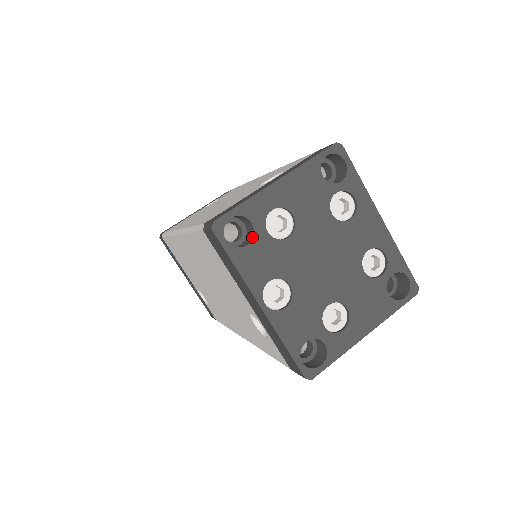
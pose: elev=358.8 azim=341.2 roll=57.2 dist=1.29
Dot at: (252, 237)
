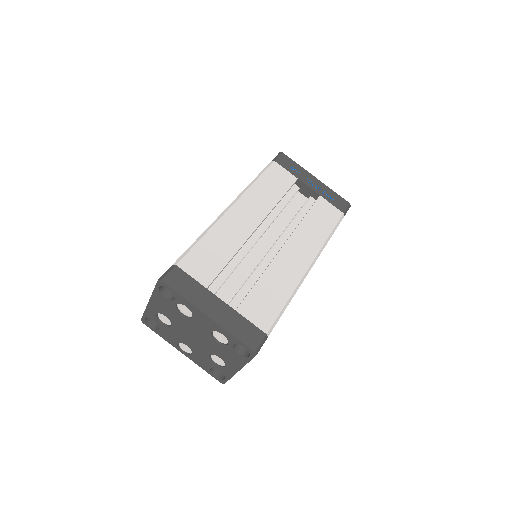
Dot at: (158, 325)
